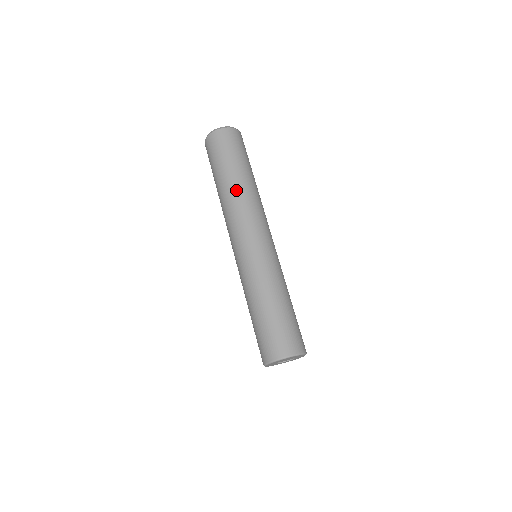
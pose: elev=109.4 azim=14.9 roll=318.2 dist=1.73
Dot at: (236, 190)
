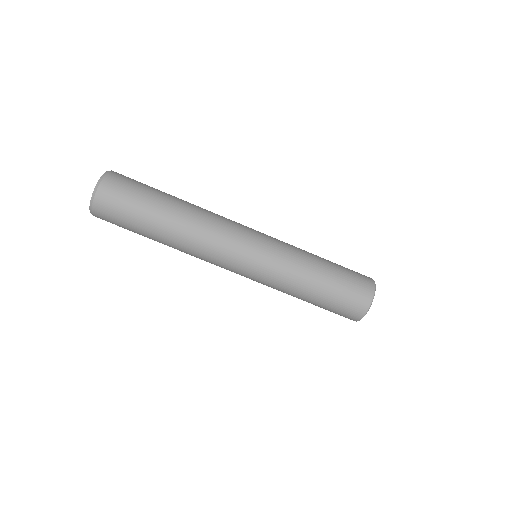
Dot at: (189, 215)
